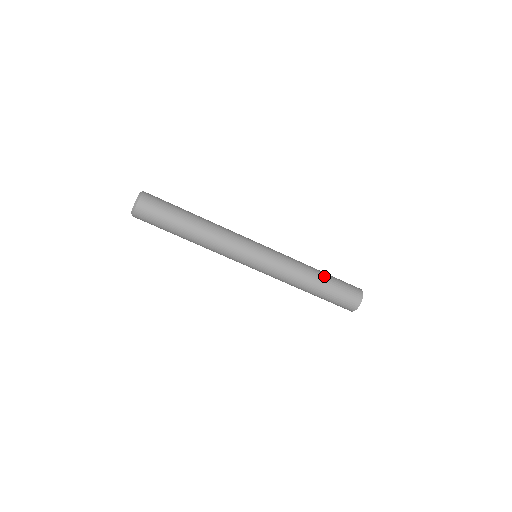
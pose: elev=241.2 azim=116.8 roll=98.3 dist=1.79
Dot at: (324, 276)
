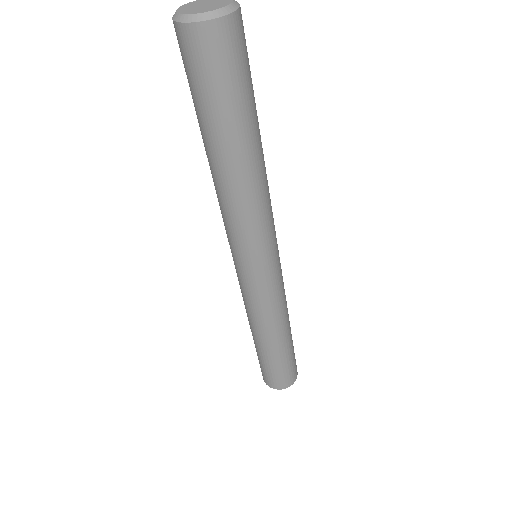
Dot at: (278, 349)
